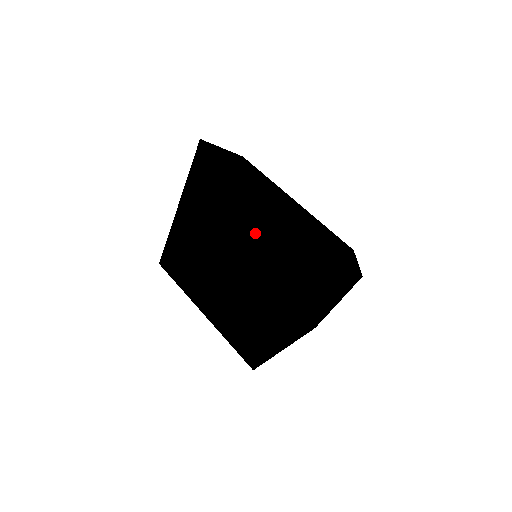
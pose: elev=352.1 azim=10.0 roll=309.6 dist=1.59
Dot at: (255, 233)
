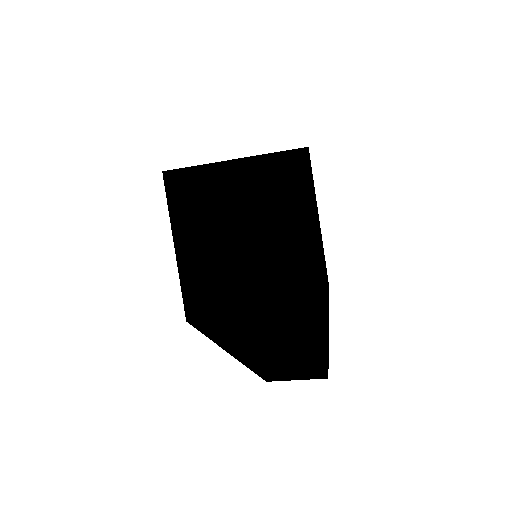
Dot at: (279, 296)
